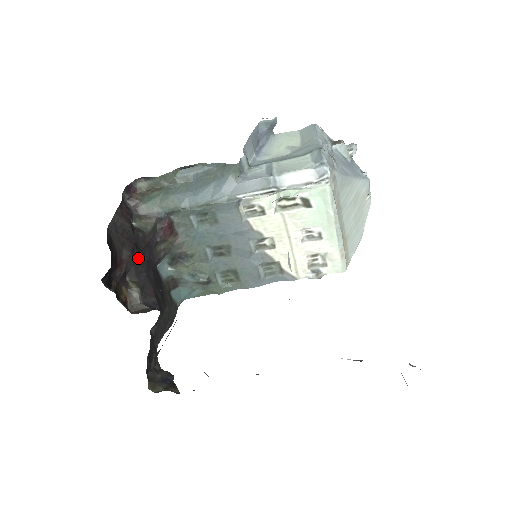
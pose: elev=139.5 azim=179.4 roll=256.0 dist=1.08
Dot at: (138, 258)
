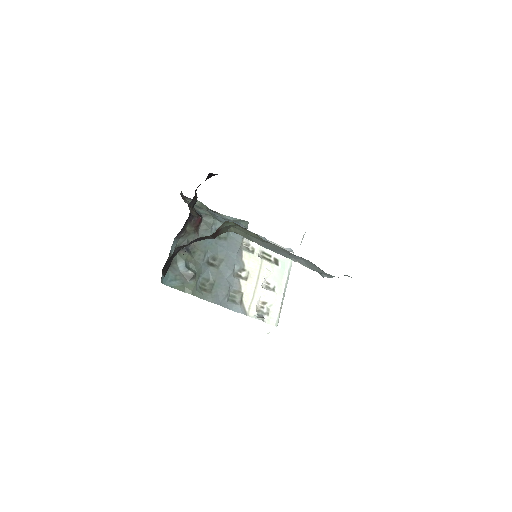
Dot at: occluded
